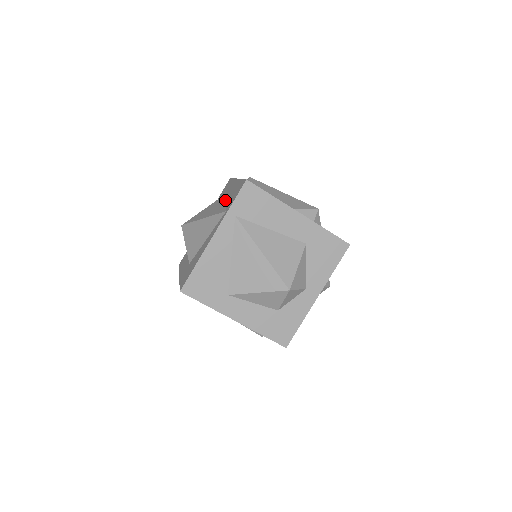
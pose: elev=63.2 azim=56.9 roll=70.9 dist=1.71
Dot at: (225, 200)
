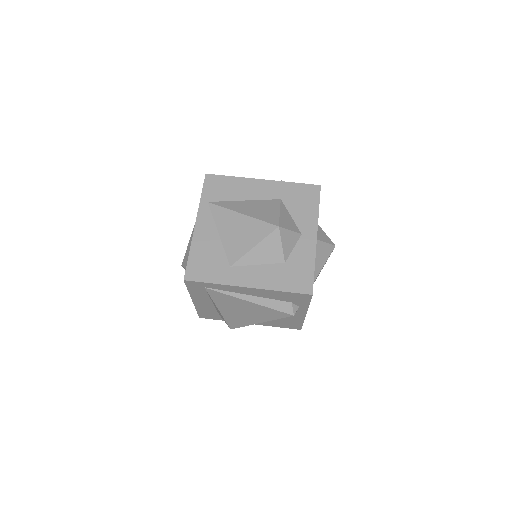
Dot at: occluded
